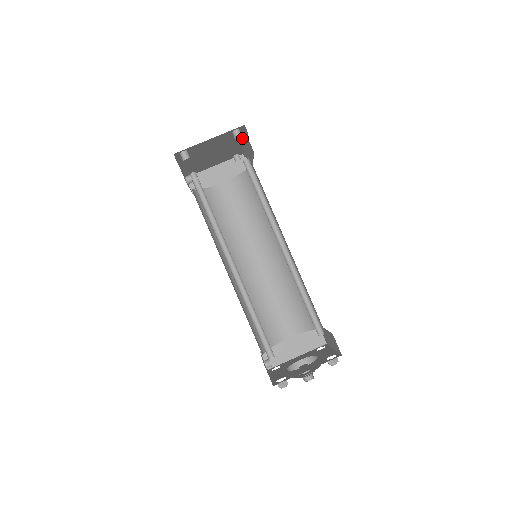
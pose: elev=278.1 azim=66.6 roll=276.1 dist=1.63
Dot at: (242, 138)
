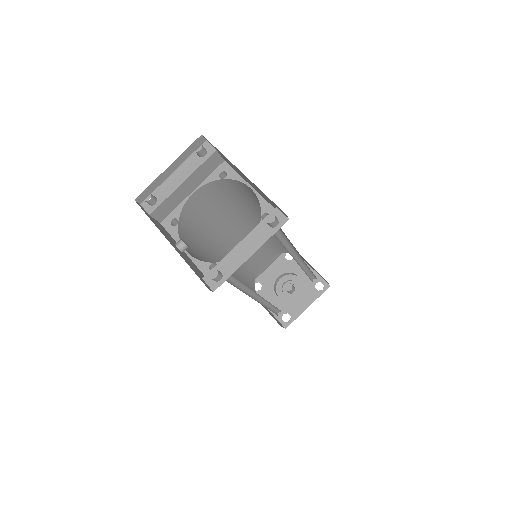
Dot at: occluded
